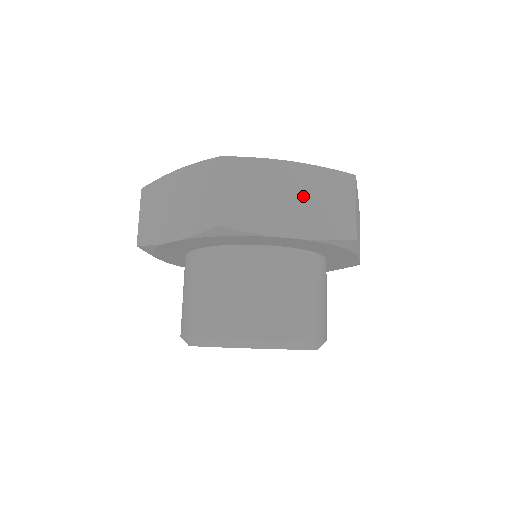
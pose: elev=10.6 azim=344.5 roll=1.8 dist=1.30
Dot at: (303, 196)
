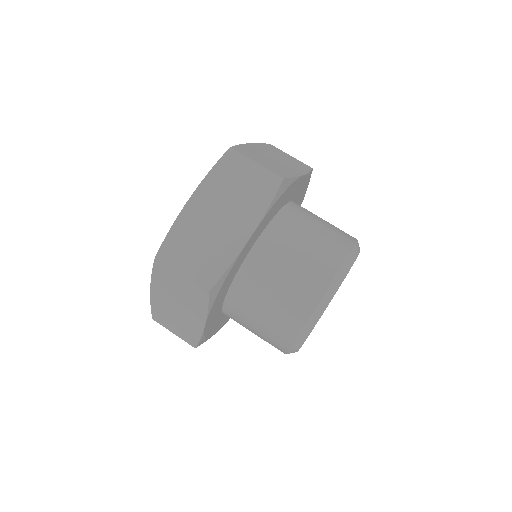
Dot at: (223, 205)
